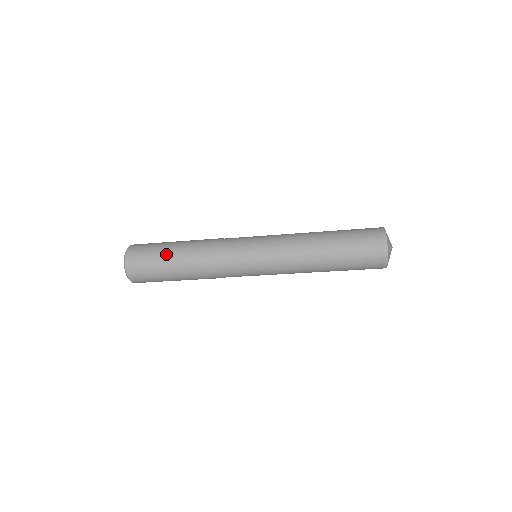
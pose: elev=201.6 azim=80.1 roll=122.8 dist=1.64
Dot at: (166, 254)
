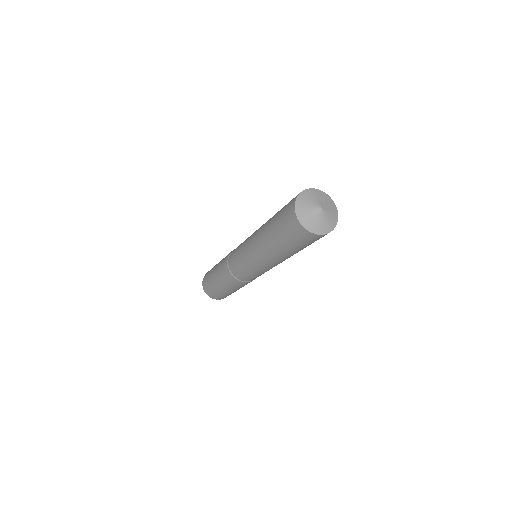
Dot at: occluded
